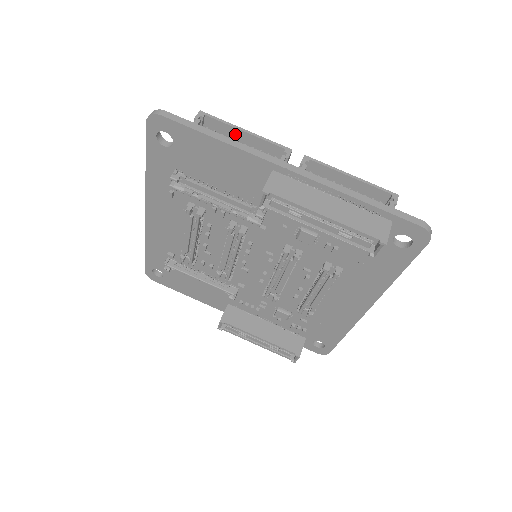
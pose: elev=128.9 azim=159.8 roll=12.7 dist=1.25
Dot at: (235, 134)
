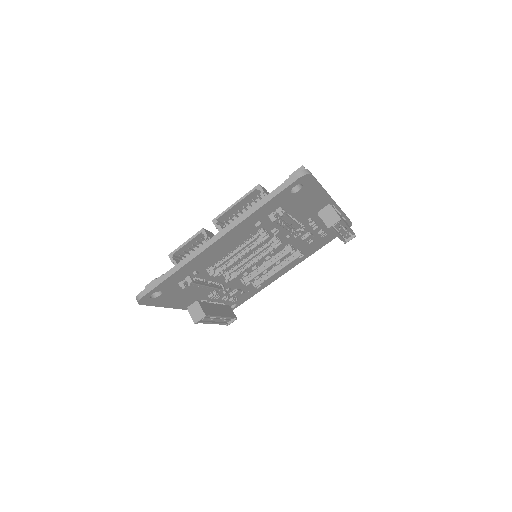
Dot at: occluded
